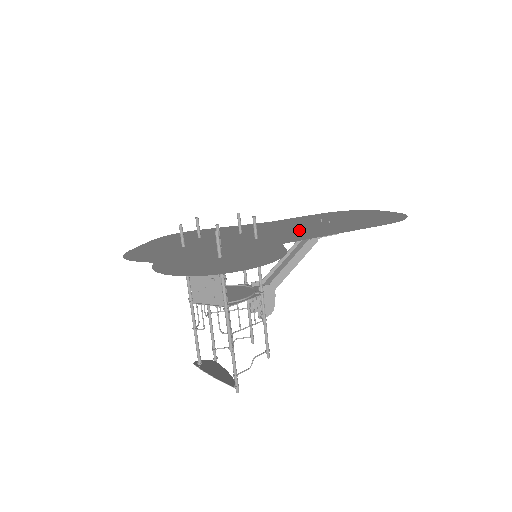
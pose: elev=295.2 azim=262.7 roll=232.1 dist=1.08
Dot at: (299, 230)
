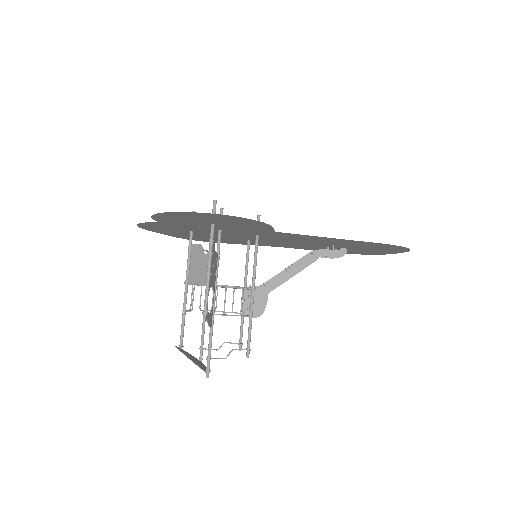
Dot at: (301, 240)
